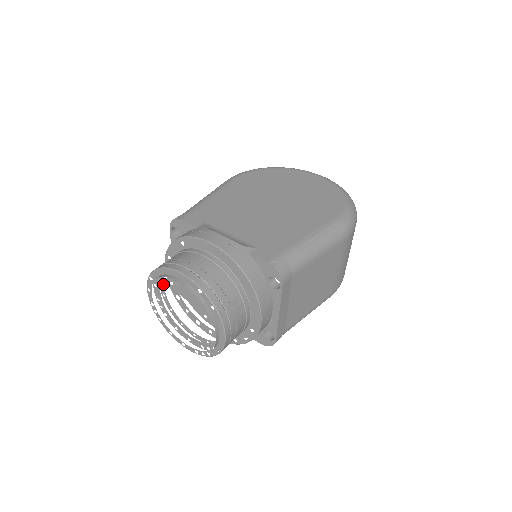
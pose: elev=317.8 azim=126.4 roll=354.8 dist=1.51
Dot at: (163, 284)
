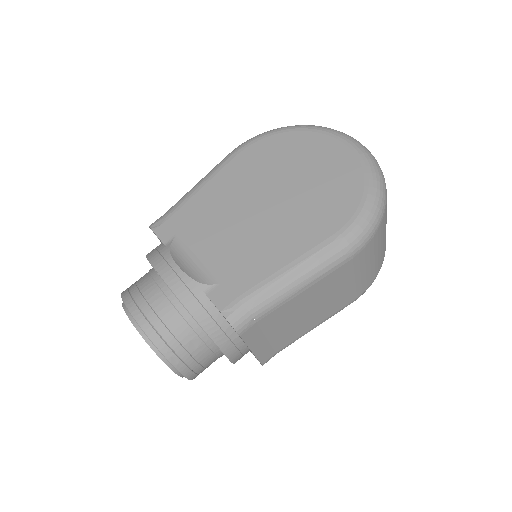
Dot at: occluded
